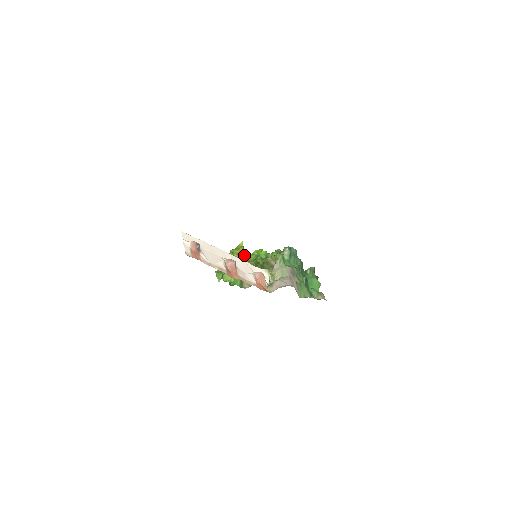
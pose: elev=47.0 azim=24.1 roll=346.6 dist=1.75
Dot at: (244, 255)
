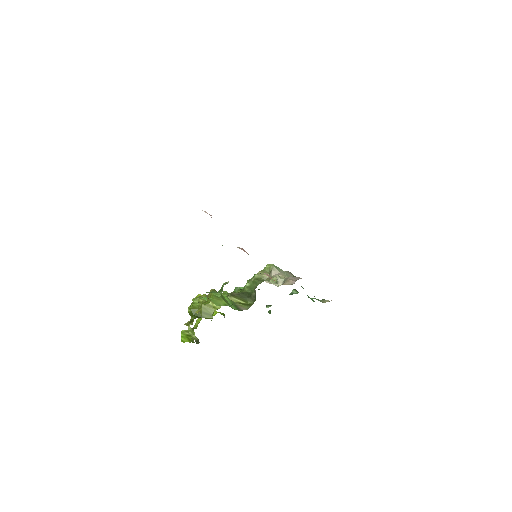
Dot at: occluded
